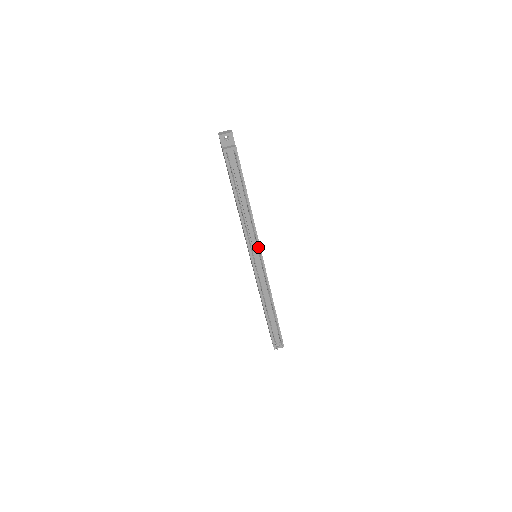
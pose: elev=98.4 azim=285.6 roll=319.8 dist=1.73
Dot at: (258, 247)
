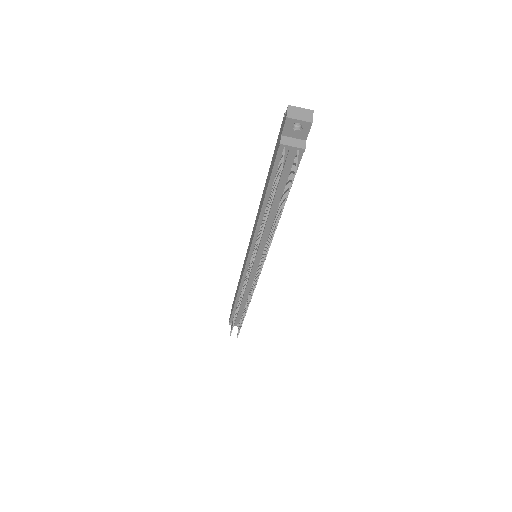
Dot at: (262, 265)
